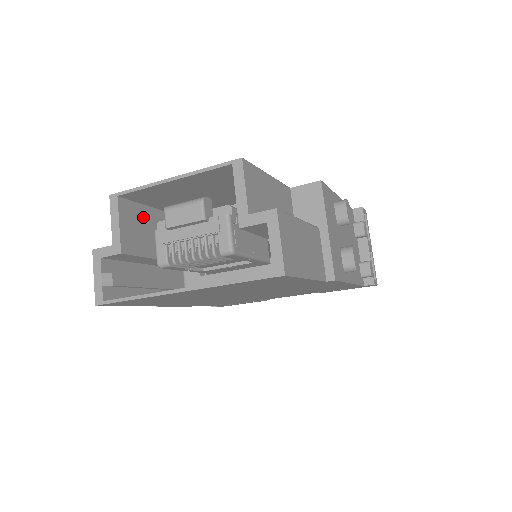
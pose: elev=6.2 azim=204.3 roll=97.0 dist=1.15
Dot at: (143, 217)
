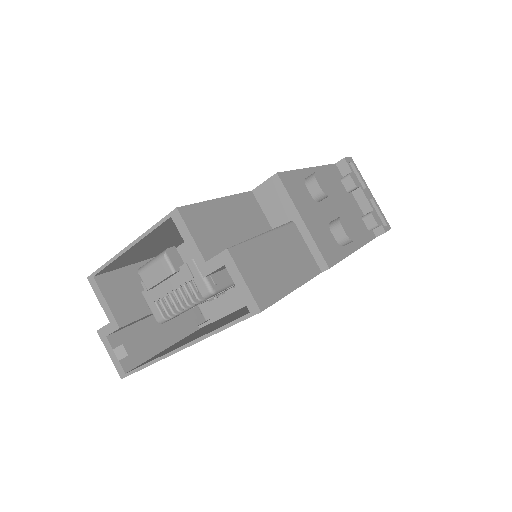
Dot at: (128, 279)
